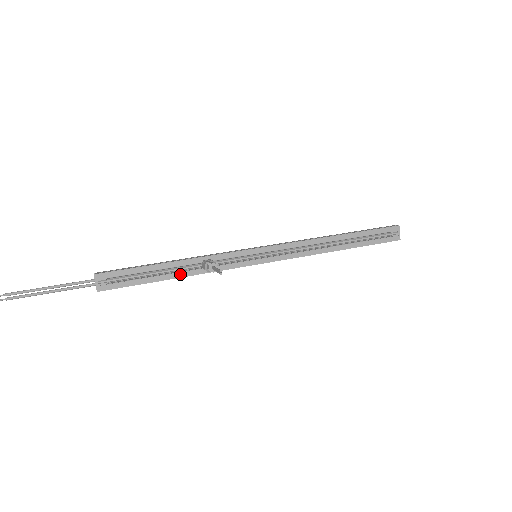
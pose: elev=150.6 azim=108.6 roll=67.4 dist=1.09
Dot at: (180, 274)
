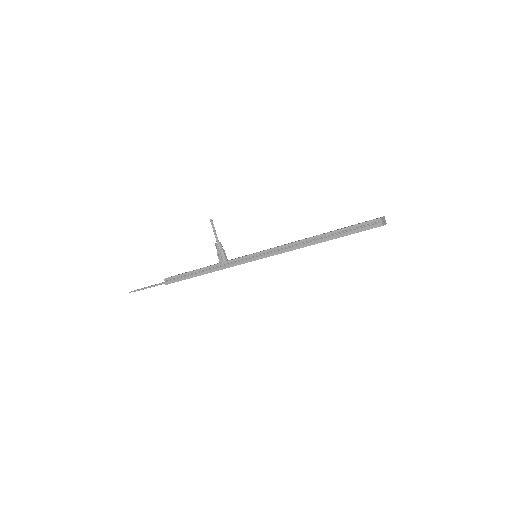
Dot at: (206, 267)
